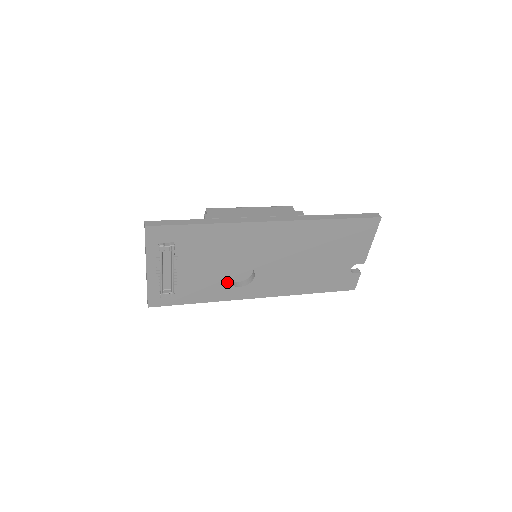
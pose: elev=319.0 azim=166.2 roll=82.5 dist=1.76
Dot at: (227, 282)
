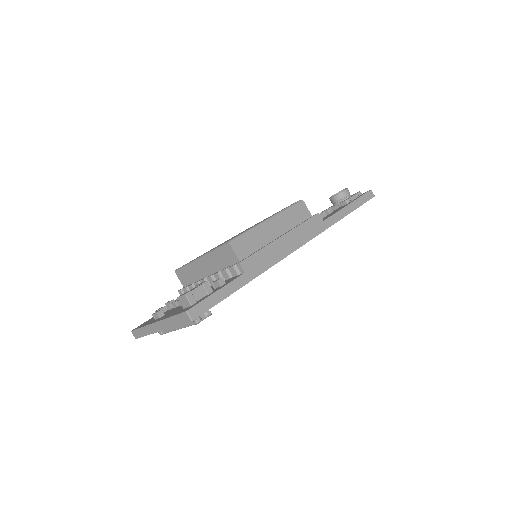
Dot at: occluded
